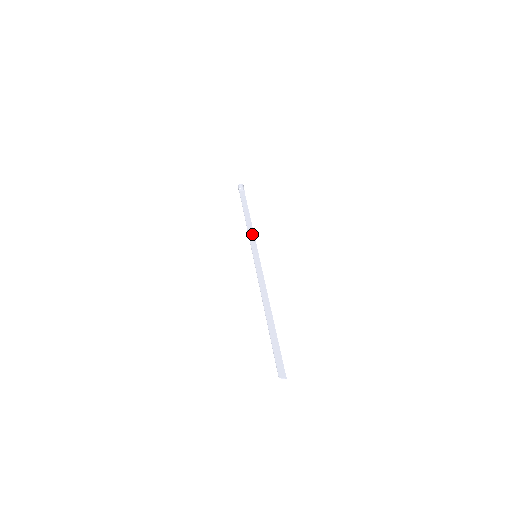
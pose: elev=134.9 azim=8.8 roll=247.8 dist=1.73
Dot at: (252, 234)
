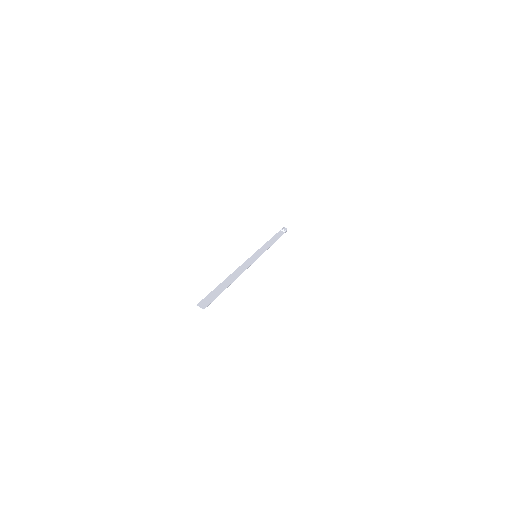
Dot at: (266, 248)
